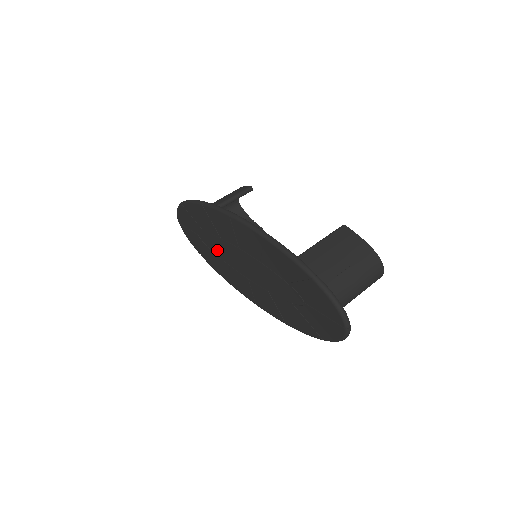
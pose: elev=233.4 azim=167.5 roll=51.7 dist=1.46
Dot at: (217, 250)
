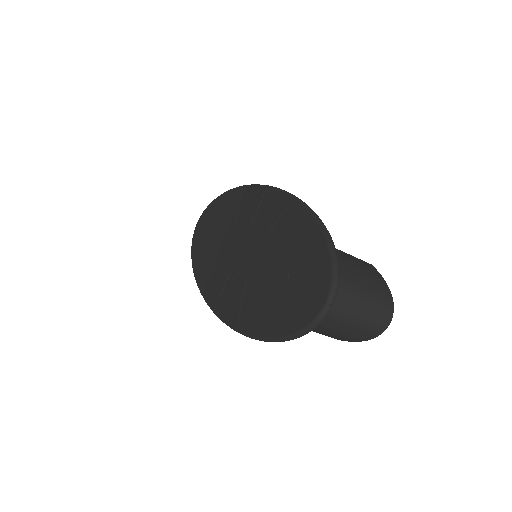
Dot at: (218, 243)
